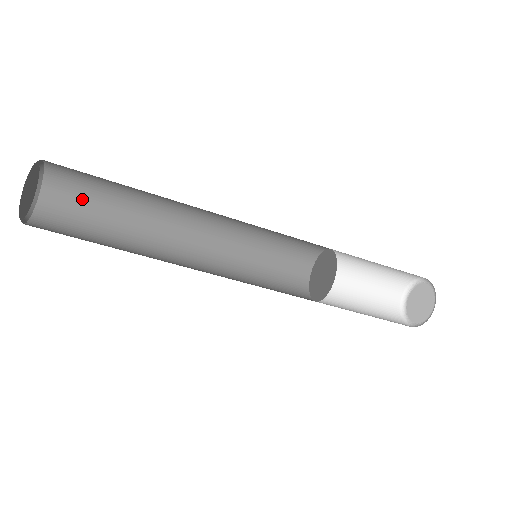
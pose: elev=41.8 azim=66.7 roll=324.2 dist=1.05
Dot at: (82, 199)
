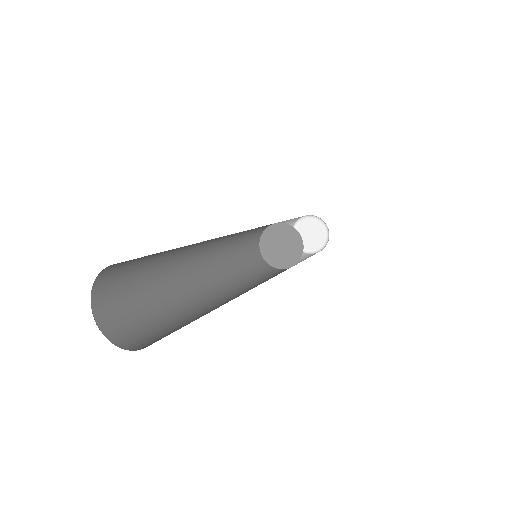
Dot at: (134, 264)
